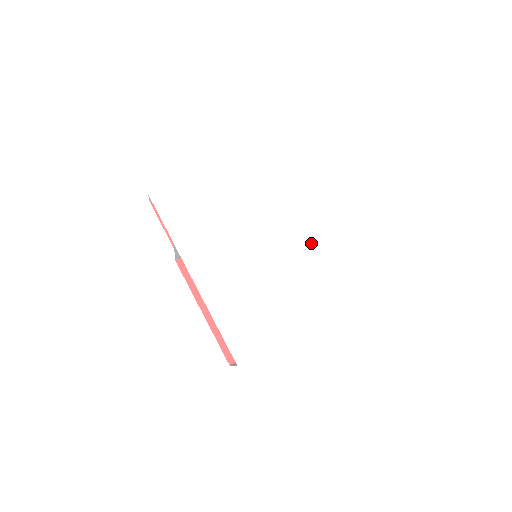
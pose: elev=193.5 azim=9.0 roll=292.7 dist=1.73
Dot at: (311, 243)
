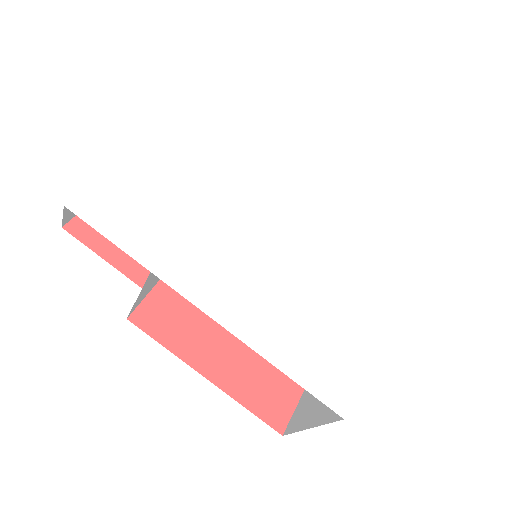
Dot at: (327, 206)
